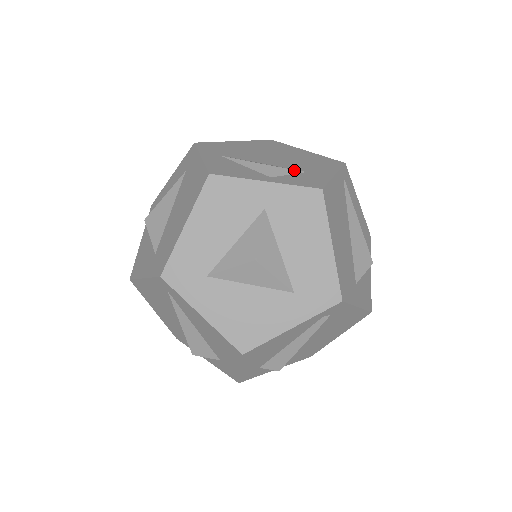
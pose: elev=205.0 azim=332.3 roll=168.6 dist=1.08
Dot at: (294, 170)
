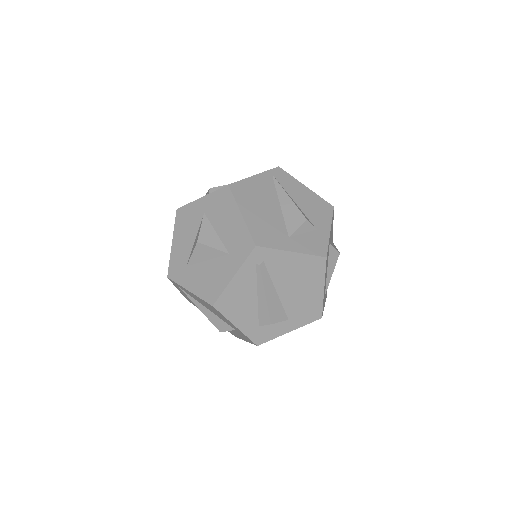
Dot at: occluded
